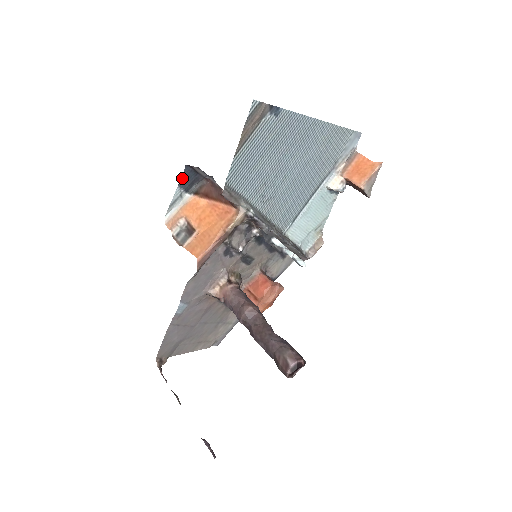
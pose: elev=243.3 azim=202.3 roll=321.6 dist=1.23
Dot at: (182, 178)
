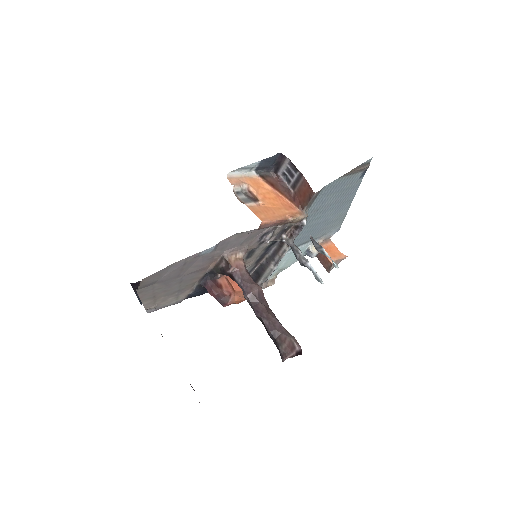
Dot at: (268, 158)
